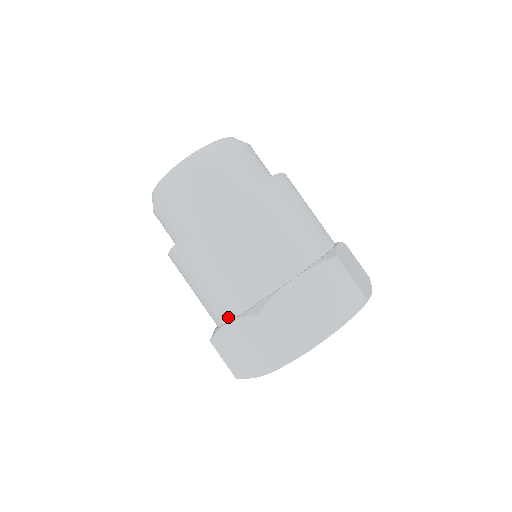
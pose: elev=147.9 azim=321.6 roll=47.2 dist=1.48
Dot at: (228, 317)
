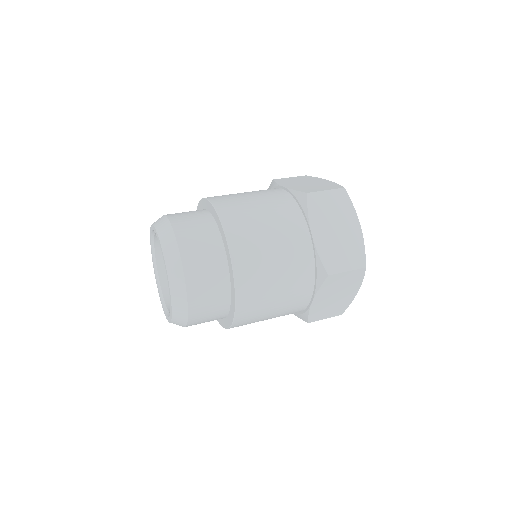
Dot at: (308, 300)
